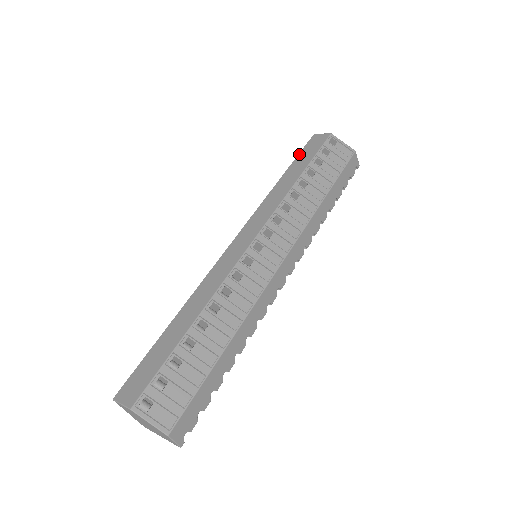
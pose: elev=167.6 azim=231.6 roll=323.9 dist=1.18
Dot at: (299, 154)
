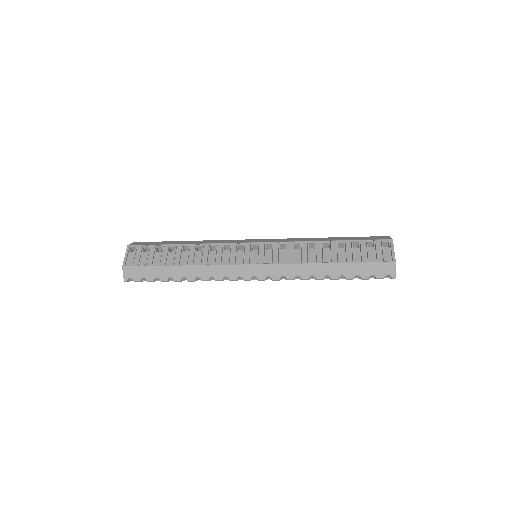
Dot at: occluded
